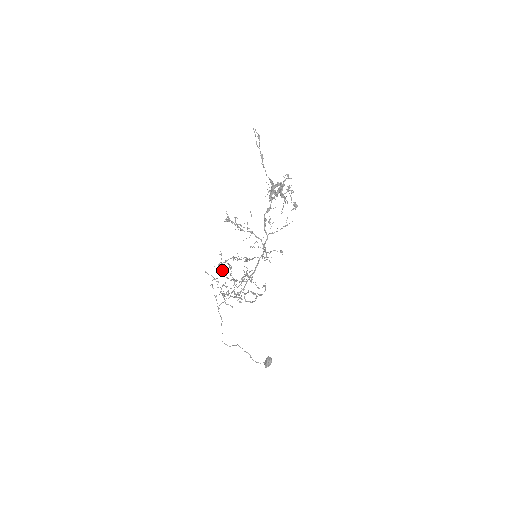
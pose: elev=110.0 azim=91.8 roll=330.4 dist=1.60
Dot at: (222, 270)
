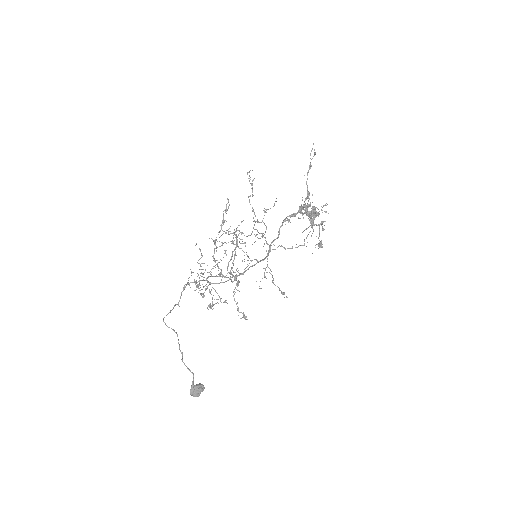
Dot at: (215, 240)
